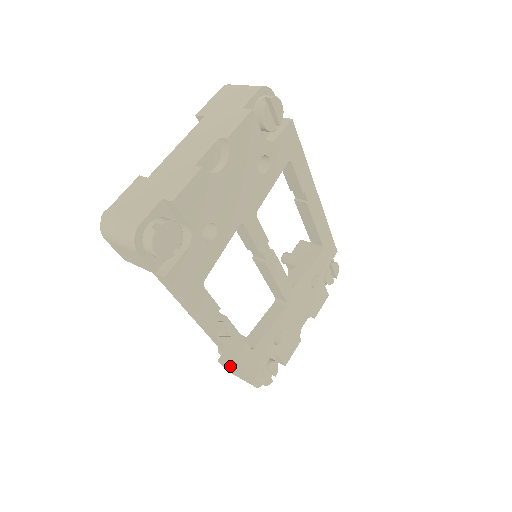
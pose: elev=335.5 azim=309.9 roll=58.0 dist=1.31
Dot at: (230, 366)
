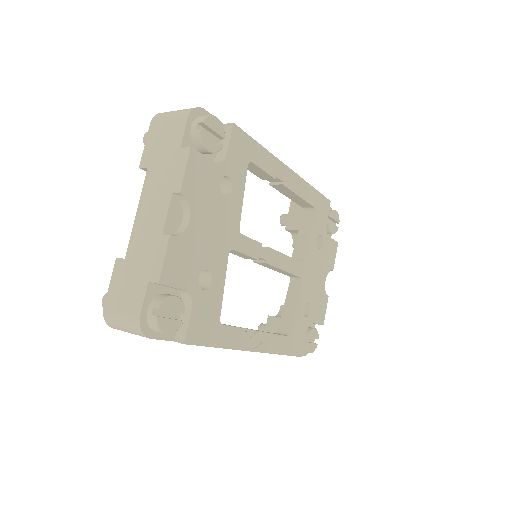
Dot at: occluded
